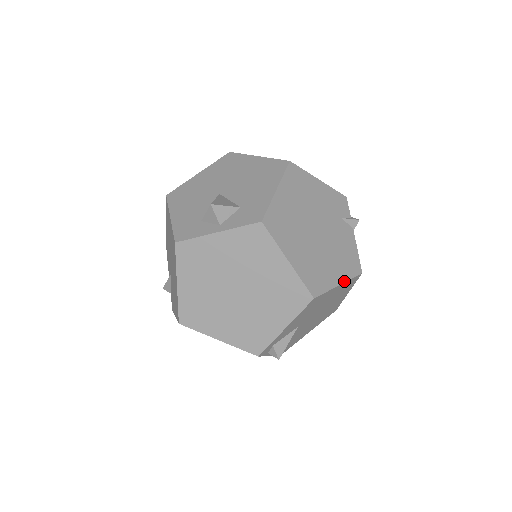
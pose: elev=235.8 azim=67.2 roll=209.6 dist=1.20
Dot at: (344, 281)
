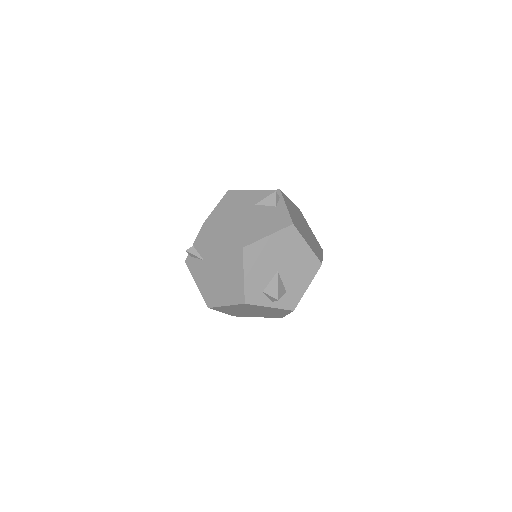
Dot at: occluded
